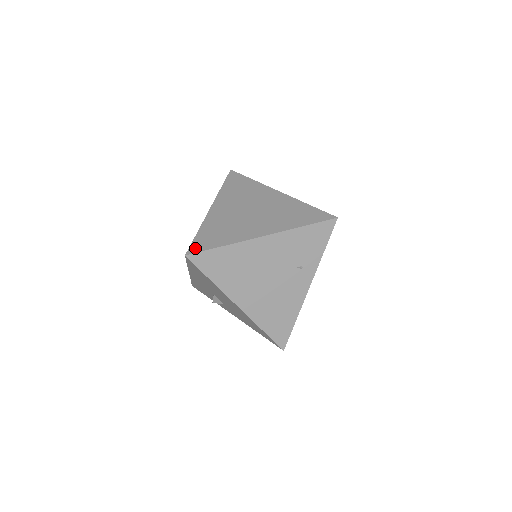
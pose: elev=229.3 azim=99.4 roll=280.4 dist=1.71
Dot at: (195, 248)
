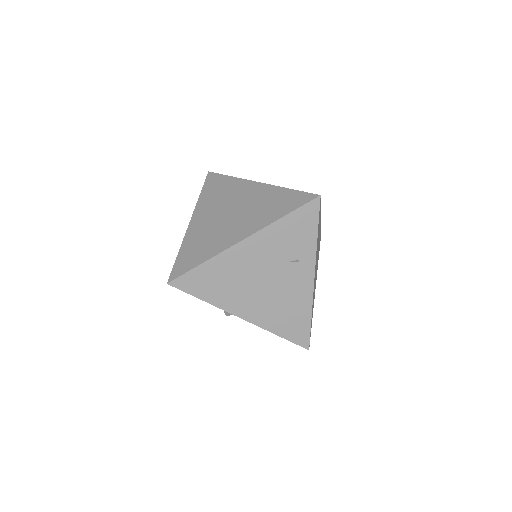
Dot at: (176, 272)
